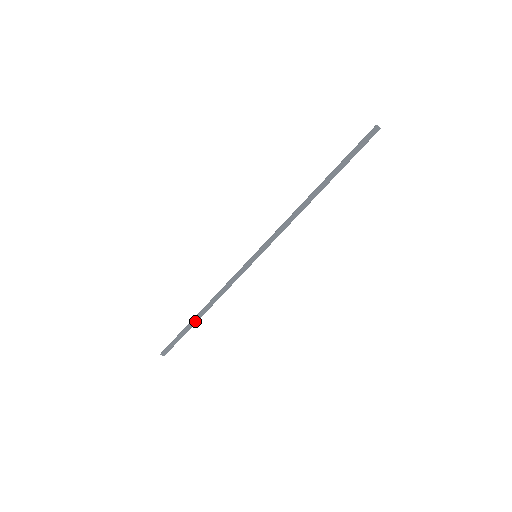
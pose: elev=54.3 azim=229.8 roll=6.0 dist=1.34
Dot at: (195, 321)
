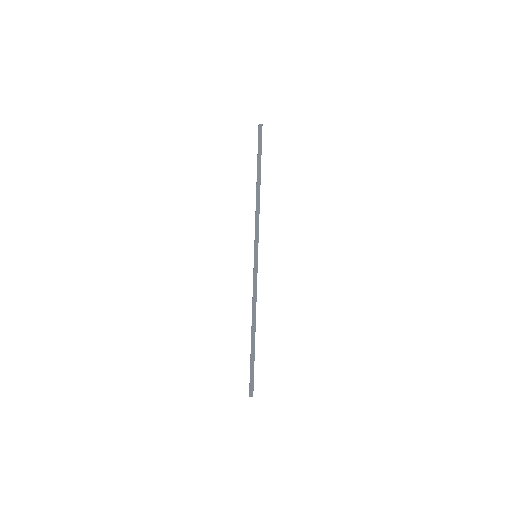
Dot at: (253, 342)
